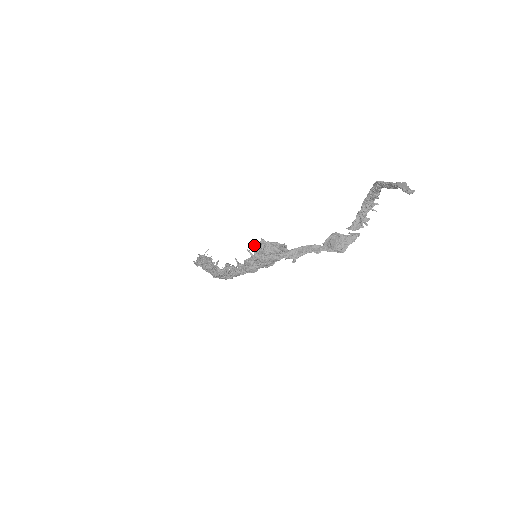
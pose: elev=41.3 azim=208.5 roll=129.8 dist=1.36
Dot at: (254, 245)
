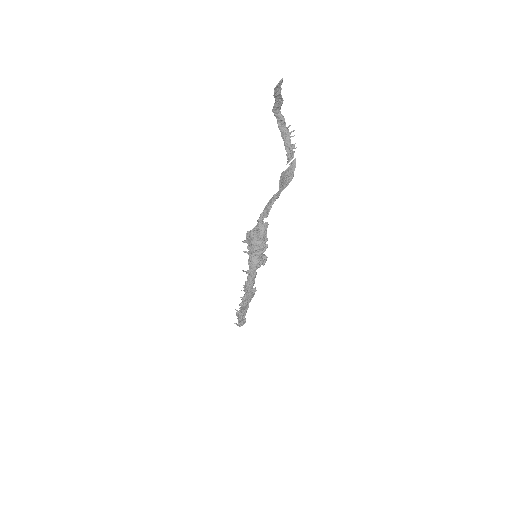
Dot at: (243, 242)
